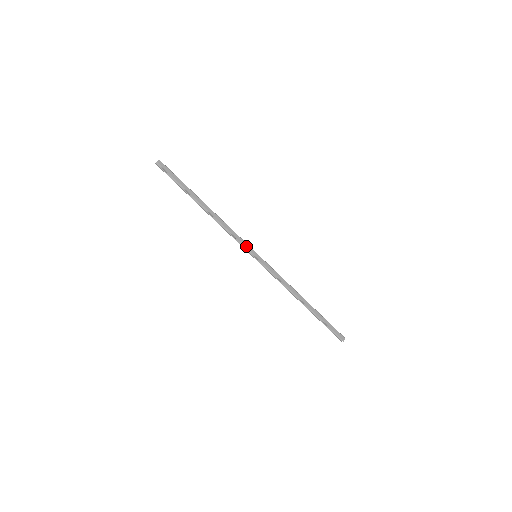
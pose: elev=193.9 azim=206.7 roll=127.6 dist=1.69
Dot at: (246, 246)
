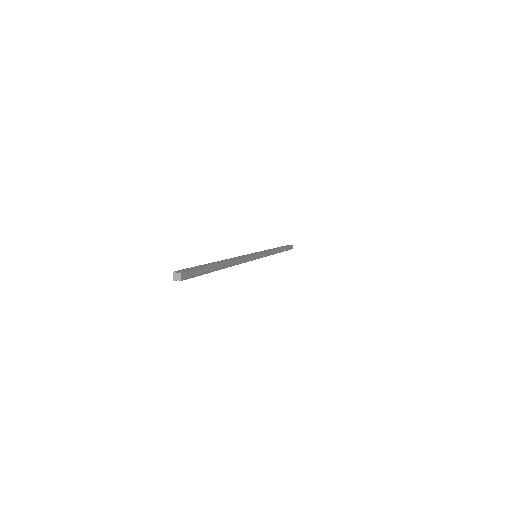
Dot at: (253, 258)
